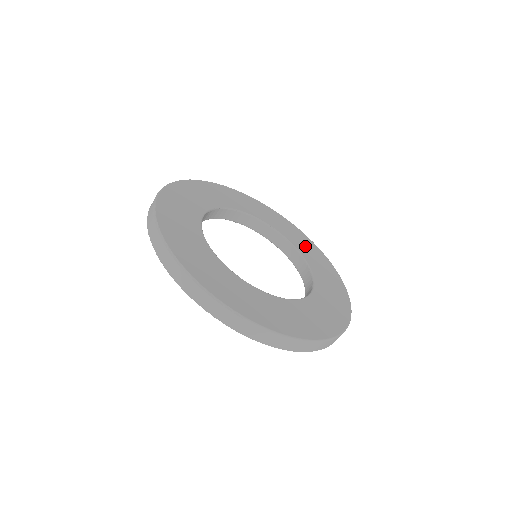
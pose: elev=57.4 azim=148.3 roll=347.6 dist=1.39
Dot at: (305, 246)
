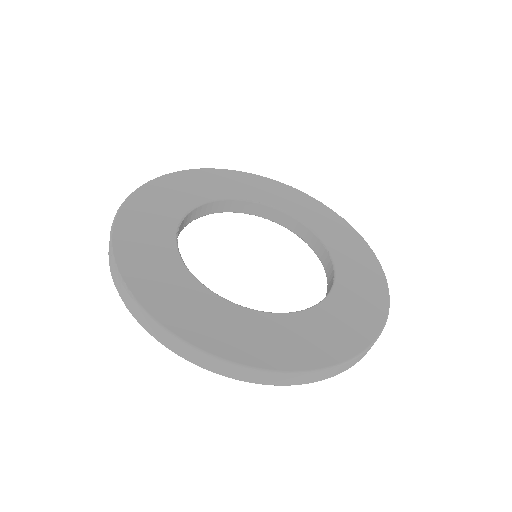
Dot at: (356, 264)
